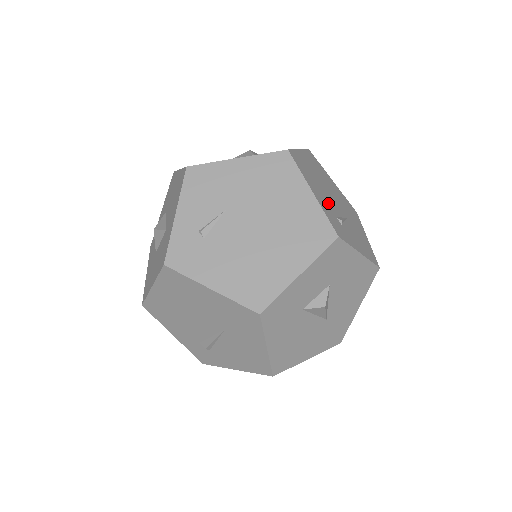
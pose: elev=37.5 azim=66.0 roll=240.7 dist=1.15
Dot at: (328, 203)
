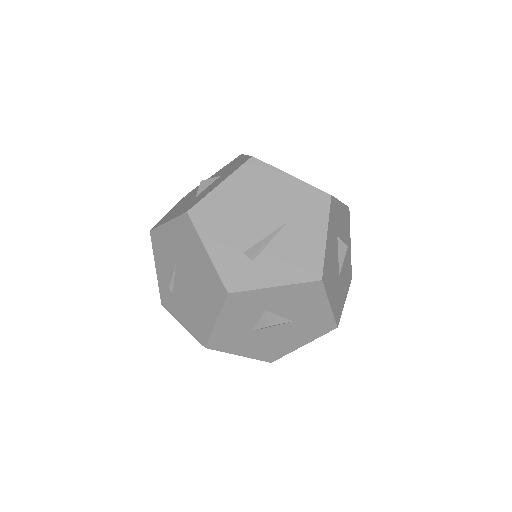
Dot at: occluded
